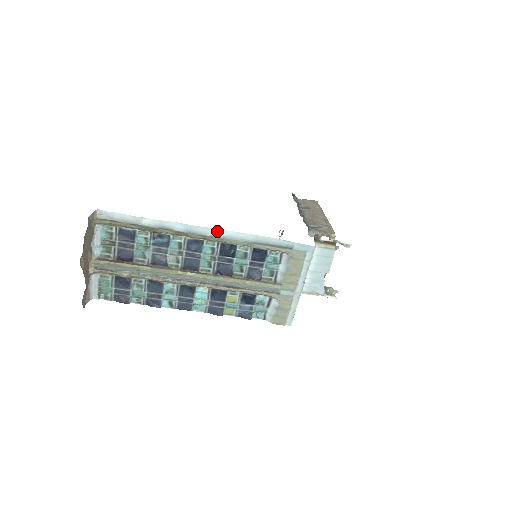
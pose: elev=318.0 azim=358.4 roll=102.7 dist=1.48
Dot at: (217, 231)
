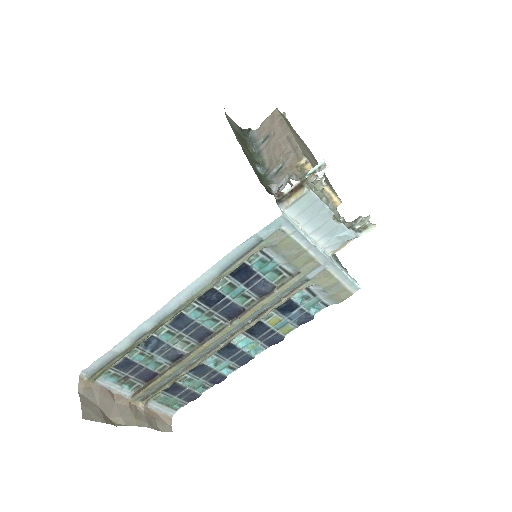
Dot at: (179, 297)
